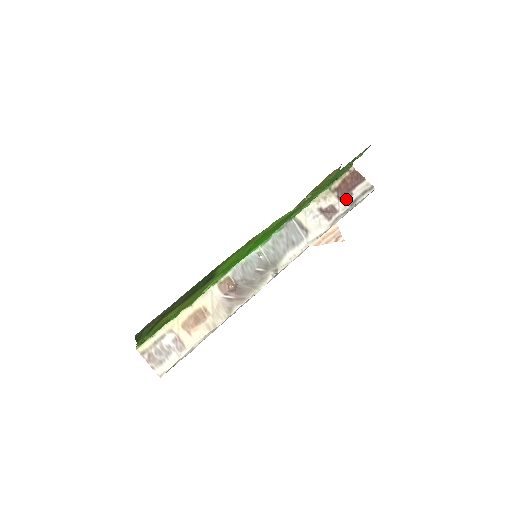
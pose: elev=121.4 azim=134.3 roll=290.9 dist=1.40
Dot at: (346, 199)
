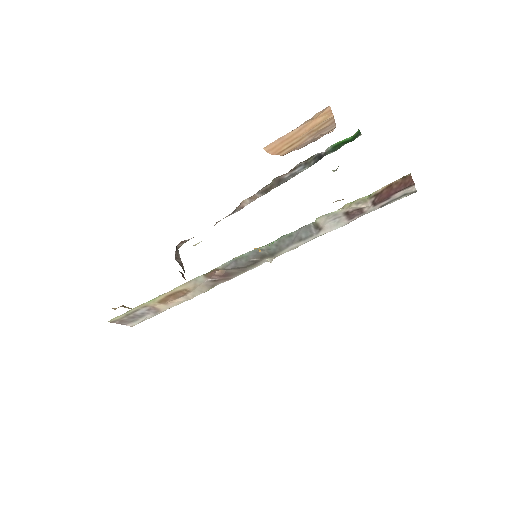
Dot at: (380, 203)
